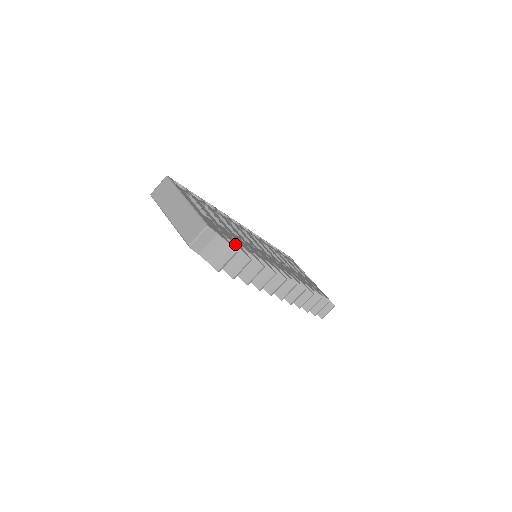
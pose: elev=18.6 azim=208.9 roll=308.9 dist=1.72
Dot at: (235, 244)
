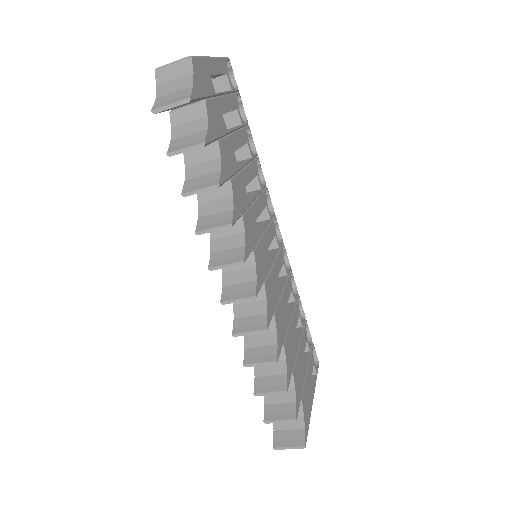
Dot at: (208, 119)
